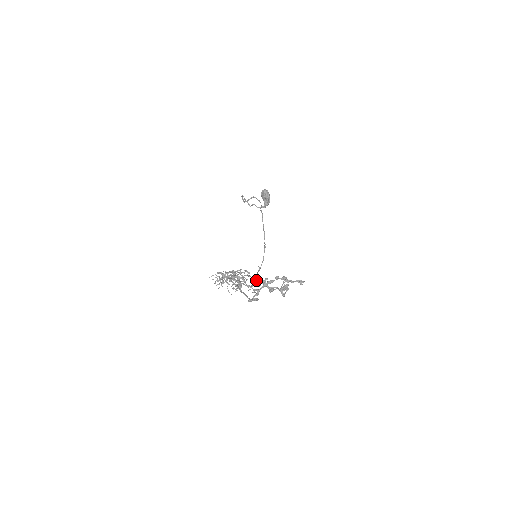
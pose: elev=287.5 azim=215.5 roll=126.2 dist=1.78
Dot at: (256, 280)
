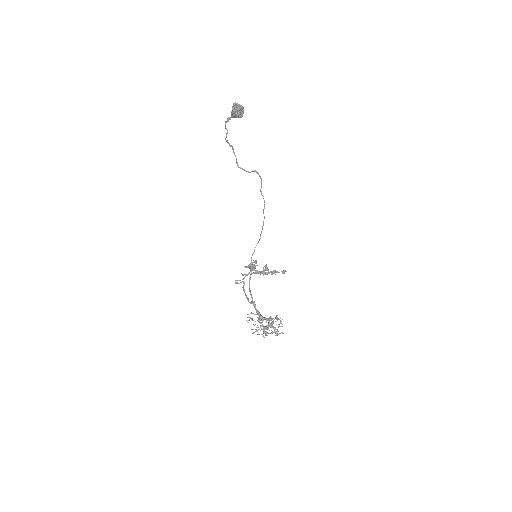
Dot at: occluded
